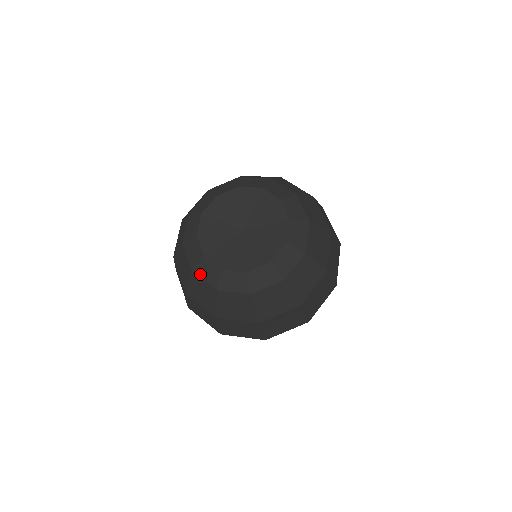
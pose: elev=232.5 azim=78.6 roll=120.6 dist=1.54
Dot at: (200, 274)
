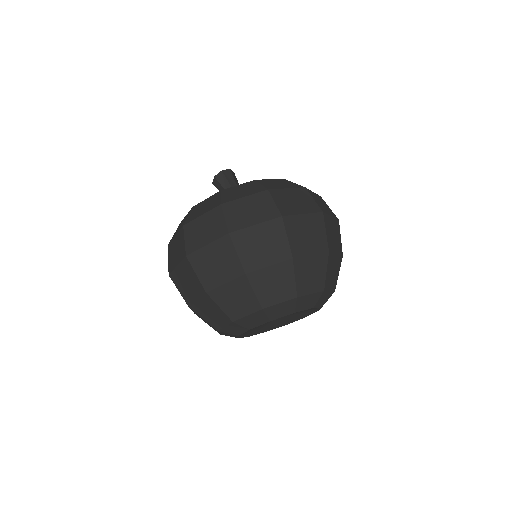
Dot at: occluded
